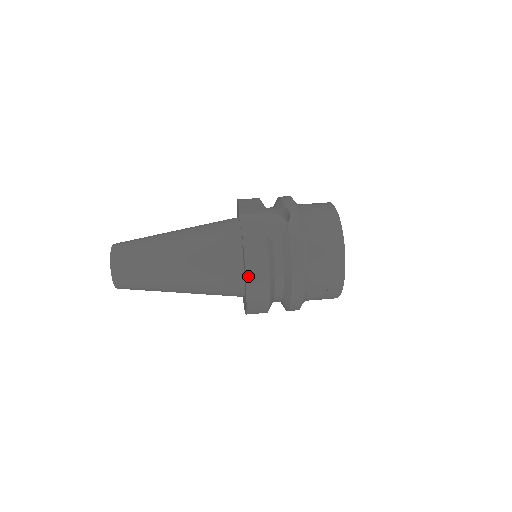
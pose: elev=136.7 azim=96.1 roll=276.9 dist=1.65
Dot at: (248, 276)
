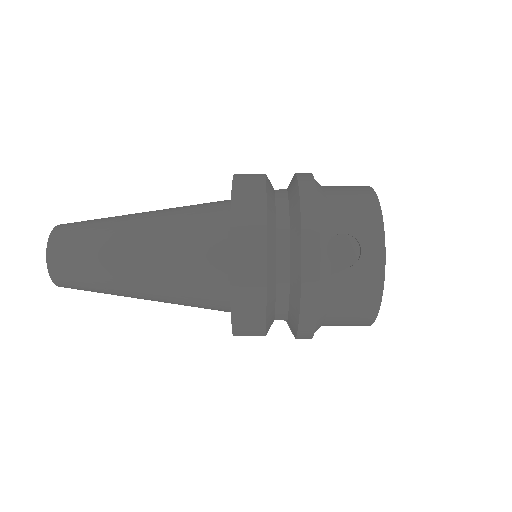
Dot at: (235, 199)
